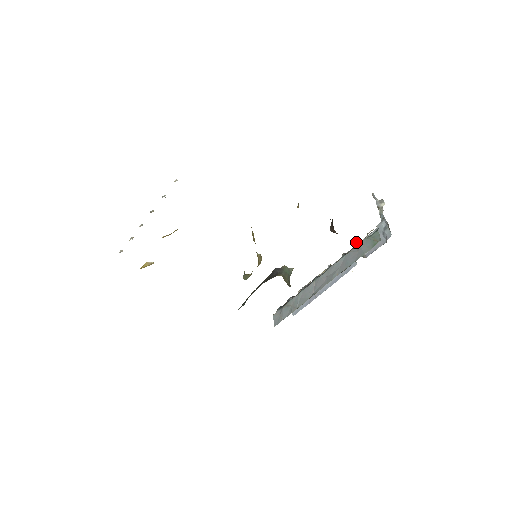
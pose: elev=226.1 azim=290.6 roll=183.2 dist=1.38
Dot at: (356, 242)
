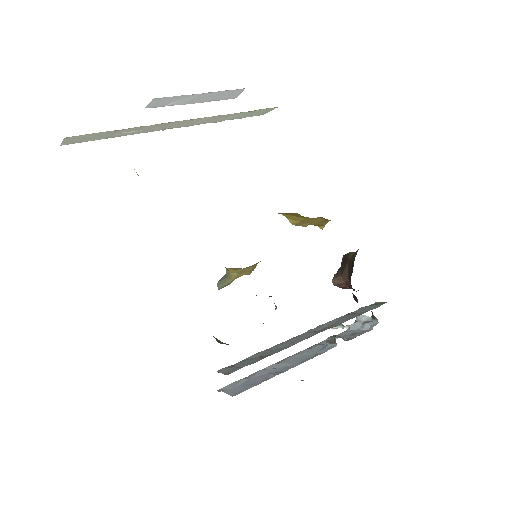
Dot at: (346, 314)
